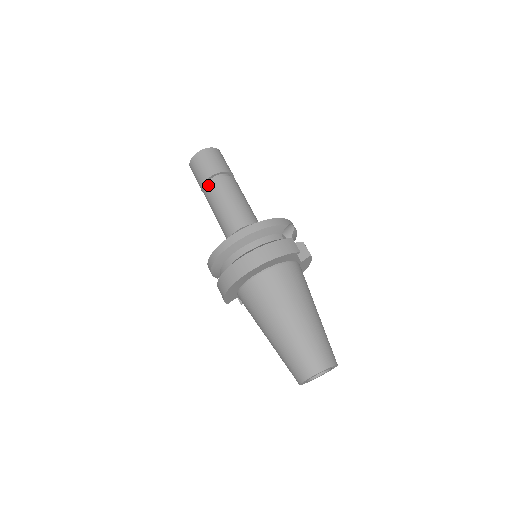
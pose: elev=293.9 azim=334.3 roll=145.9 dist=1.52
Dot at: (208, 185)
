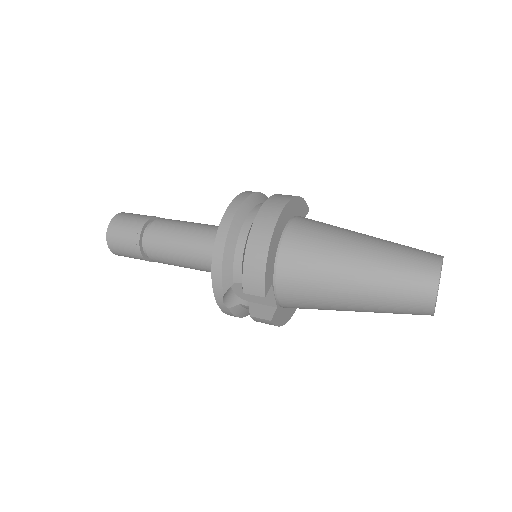
Dot at: (151, 225)
